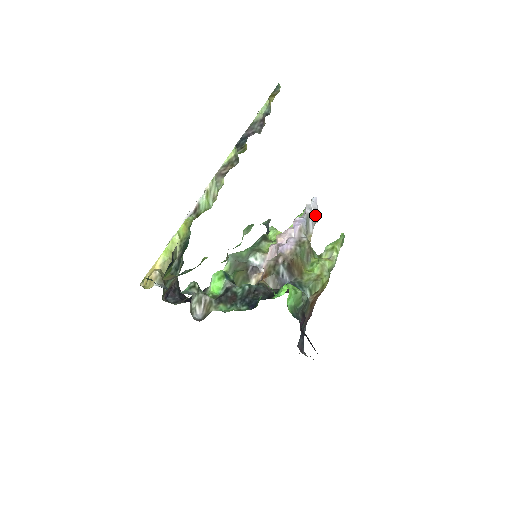
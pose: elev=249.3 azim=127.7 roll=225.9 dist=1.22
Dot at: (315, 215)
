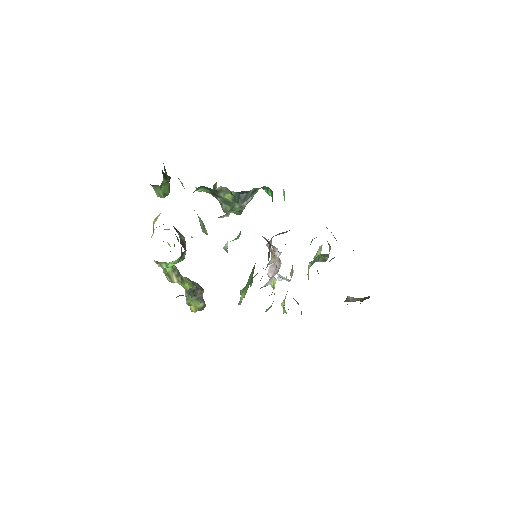
Dot at: occluded
